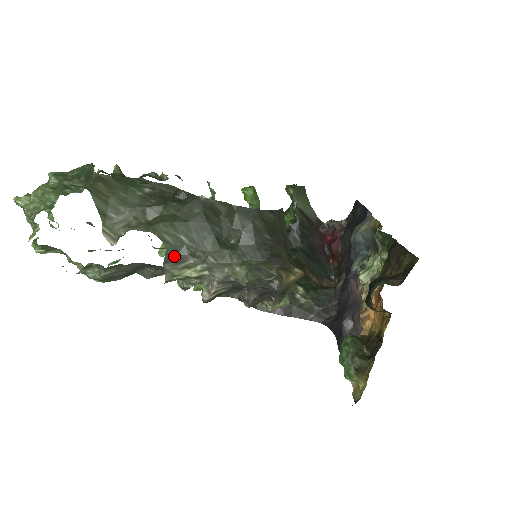
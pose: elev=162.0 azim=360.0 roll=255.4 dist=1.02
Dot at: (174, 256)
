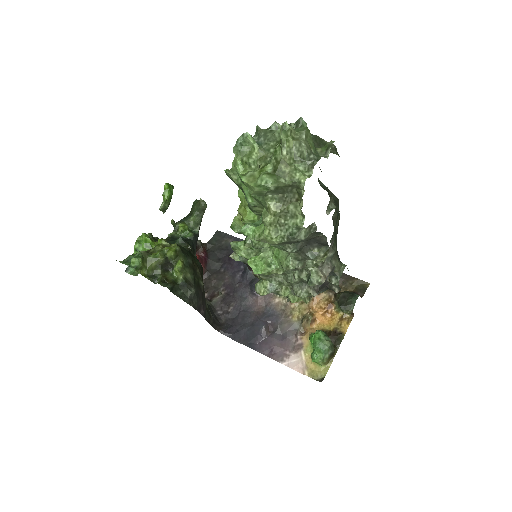
Dot at: (333, 240)
